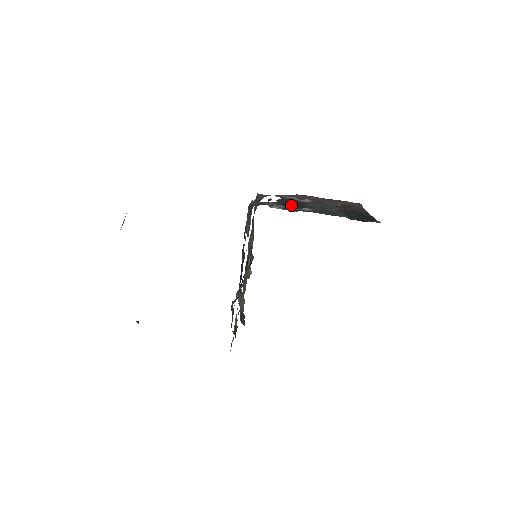
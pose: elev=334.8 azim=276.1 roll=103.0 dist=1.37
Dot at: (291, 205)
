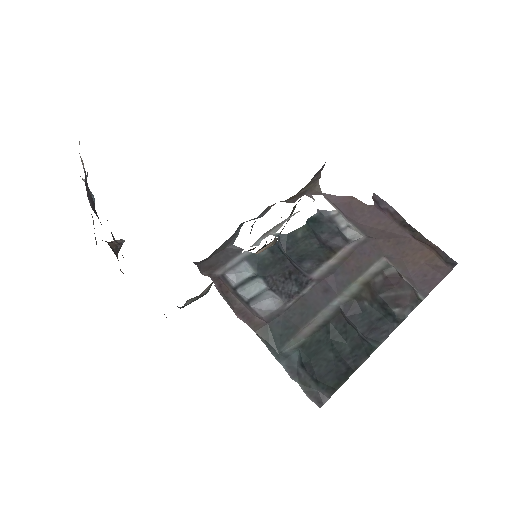
Dot at: (278, 267)
